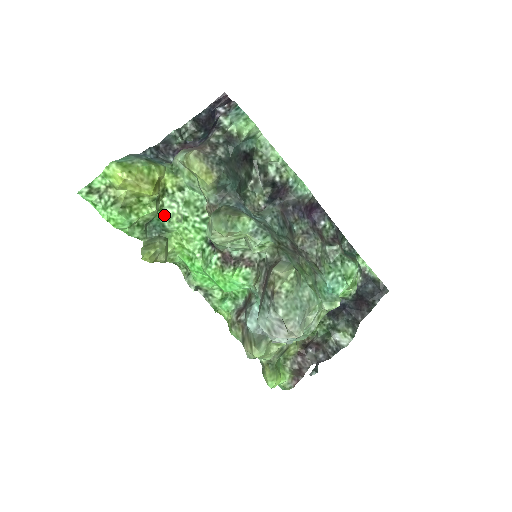
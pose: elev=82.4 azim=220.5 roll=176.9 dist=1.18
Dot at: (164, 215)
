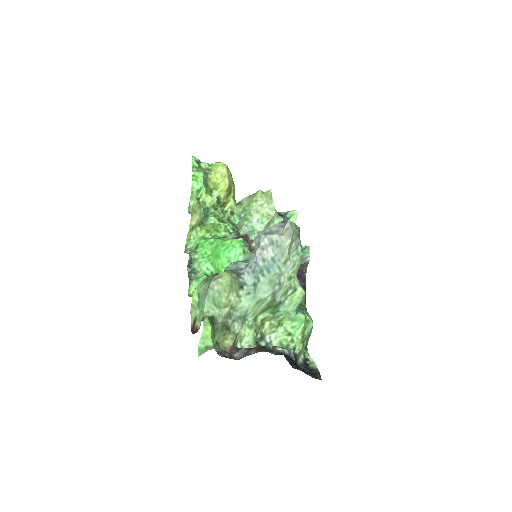
Dot at: (213, 212)
